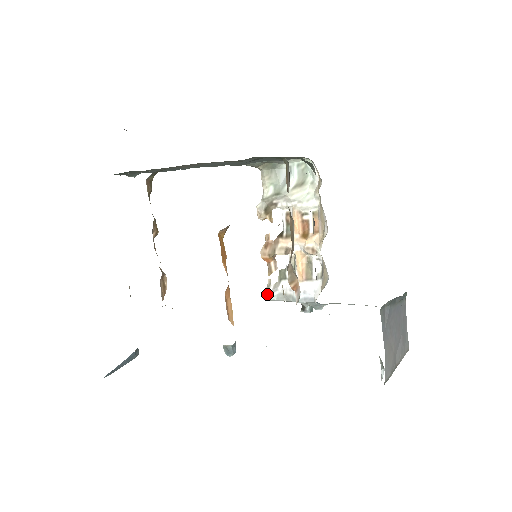
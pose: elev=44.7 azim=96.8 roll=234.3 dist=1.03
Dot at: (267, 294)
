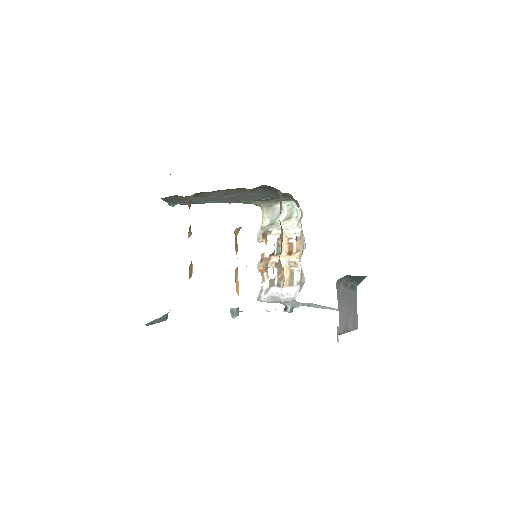
Dot at: (260, 296)
